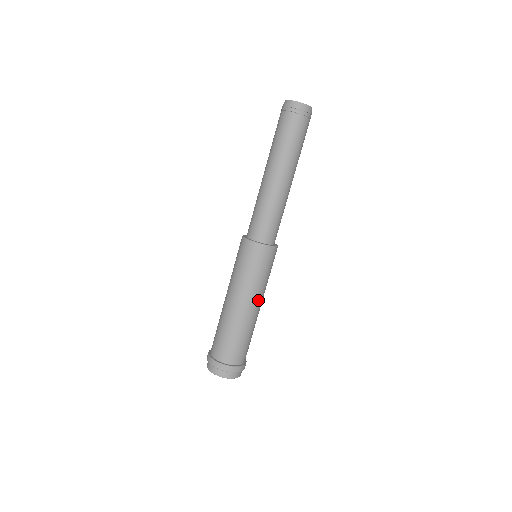
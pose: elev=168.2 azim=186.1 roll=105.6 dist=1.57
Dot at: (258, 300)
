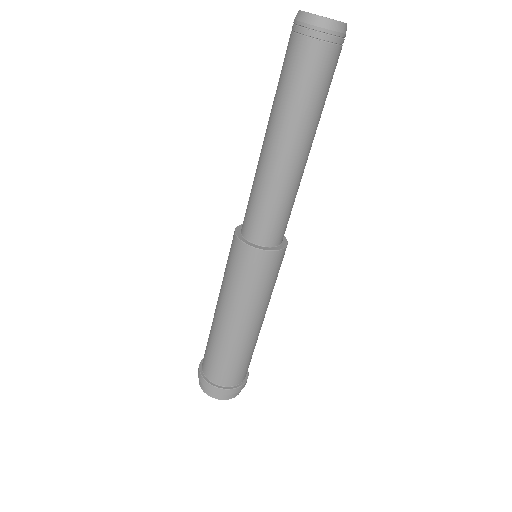
Dot at: (252, 317)
